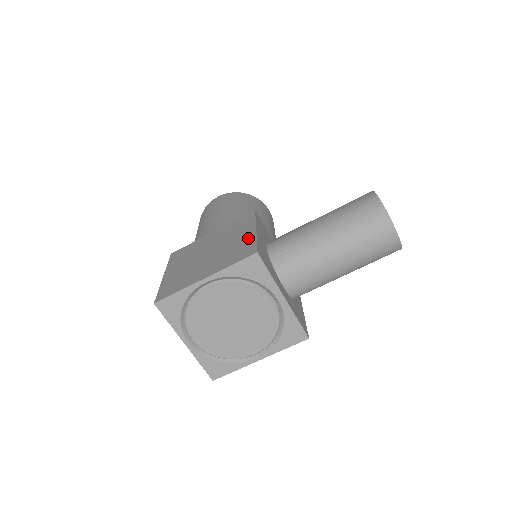
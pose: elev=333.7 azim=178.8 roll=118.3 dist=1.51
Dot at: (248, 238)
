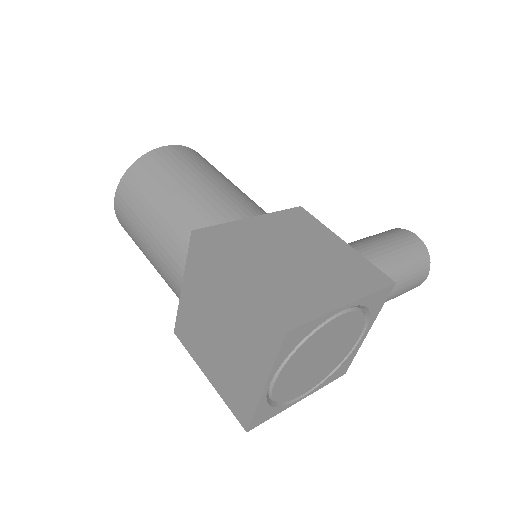
Dot at: (349, 253)
